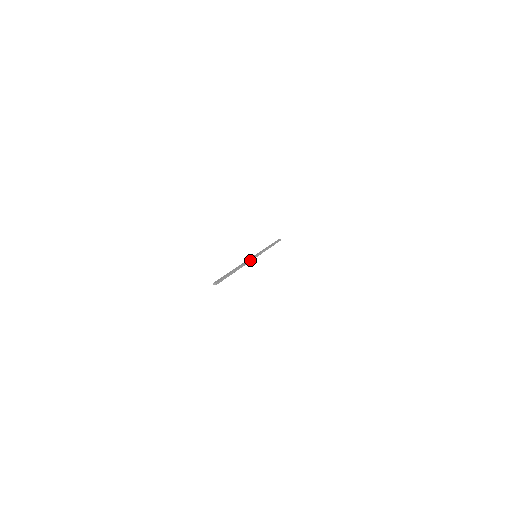
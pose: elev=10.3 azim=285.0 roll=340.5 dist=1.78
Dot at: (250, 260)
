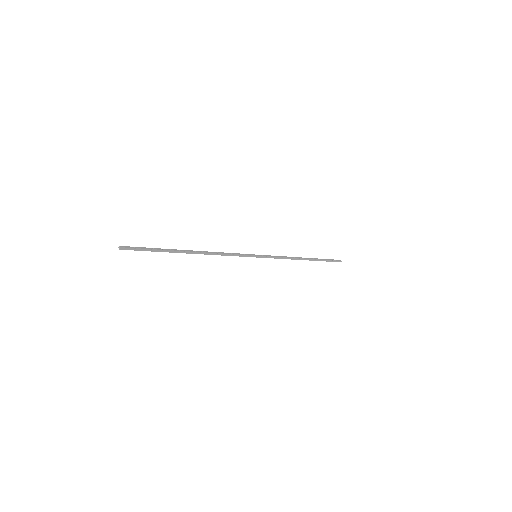
Dot at: (234, 254)
